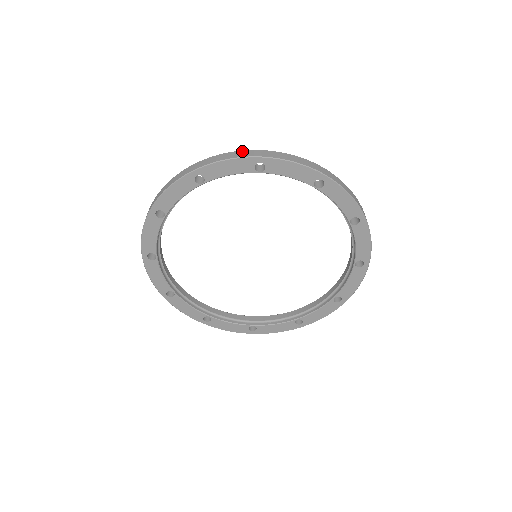
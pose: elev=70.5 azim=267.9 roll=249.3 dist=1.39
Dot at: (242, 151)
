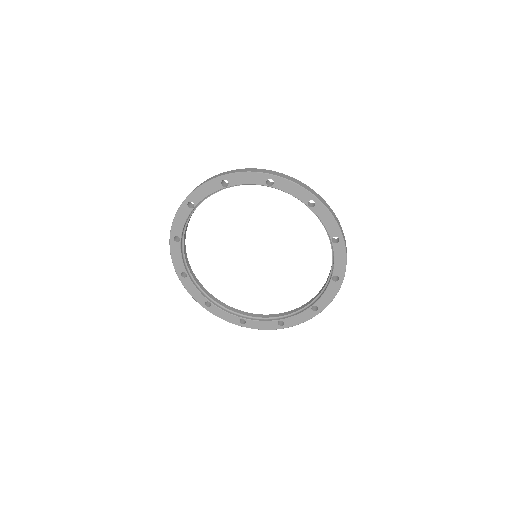
Dot at: (212, 177)
